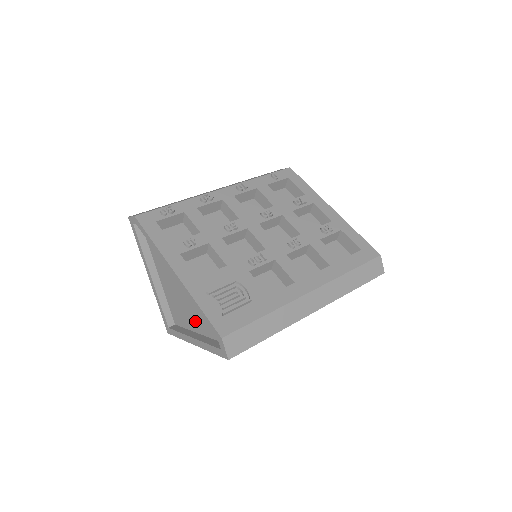
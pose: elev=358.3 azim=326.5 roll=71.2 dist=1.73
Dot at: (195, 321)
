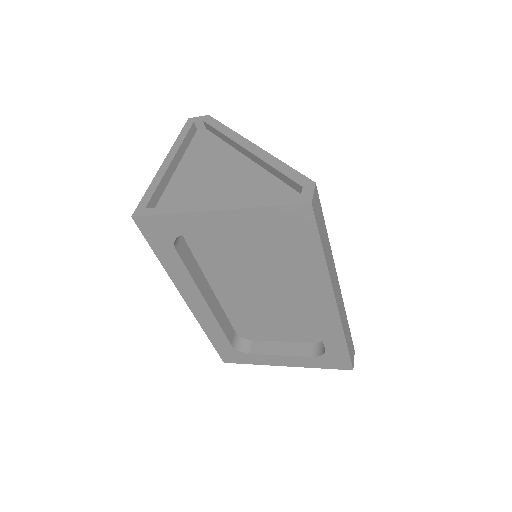
Dot at: (228, 198)
